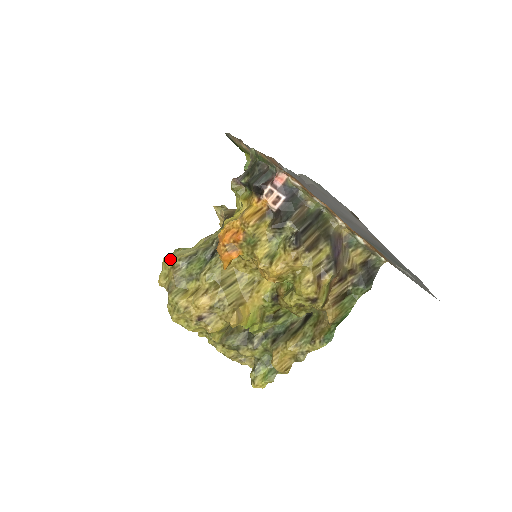
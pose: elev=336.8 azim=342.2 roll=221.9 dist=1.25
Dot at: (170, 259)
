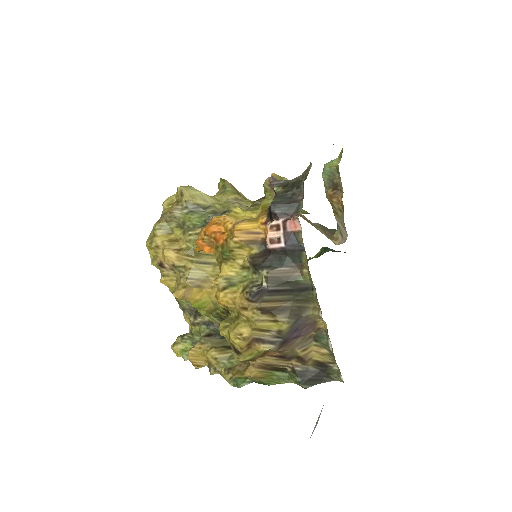
Dot at: (181, 193)
